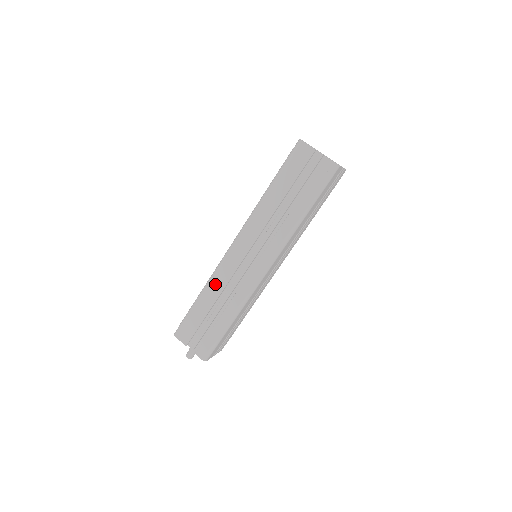
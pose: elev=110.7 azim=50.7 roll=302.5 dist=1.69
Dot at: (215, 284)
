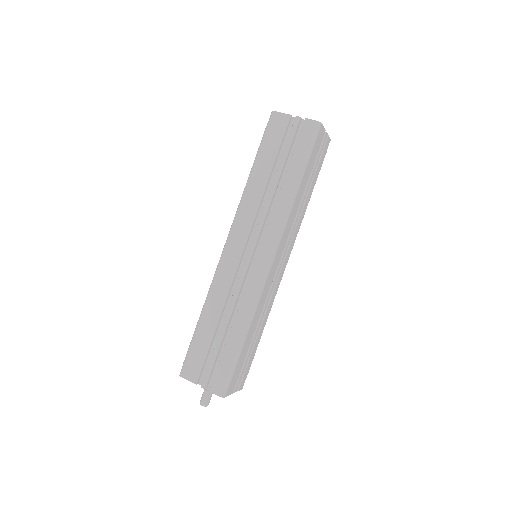
Dot at: (215, 296)
